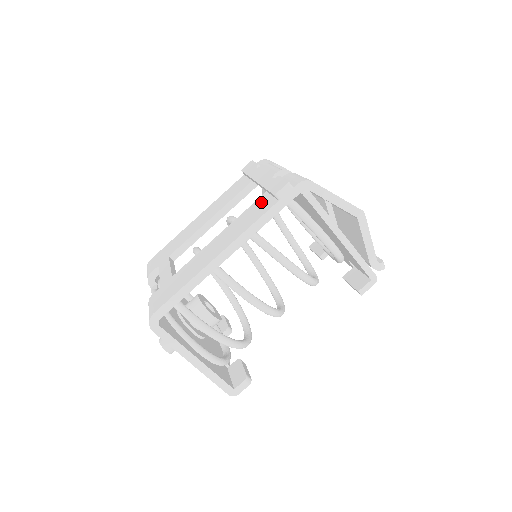
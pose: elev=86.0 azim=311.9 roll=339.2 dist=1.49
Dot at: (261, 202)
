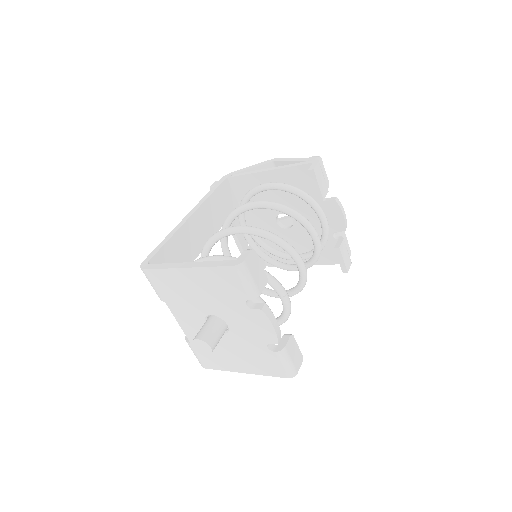
Dot at: occluded
